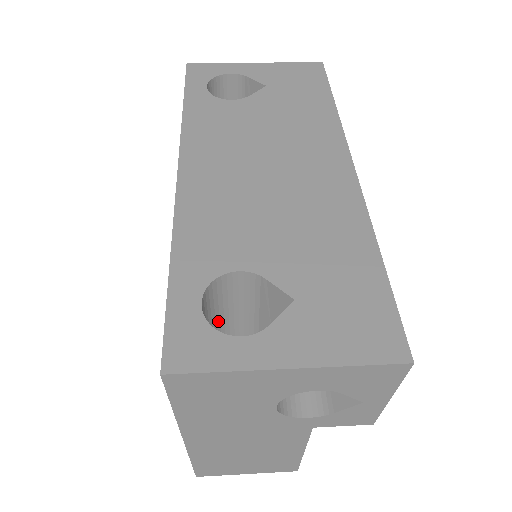
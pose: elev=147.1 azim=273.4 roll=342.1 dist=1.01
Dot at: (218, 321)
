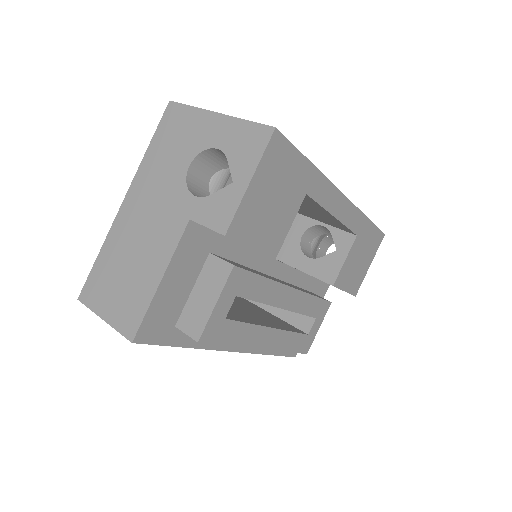
Dot at: occluded
